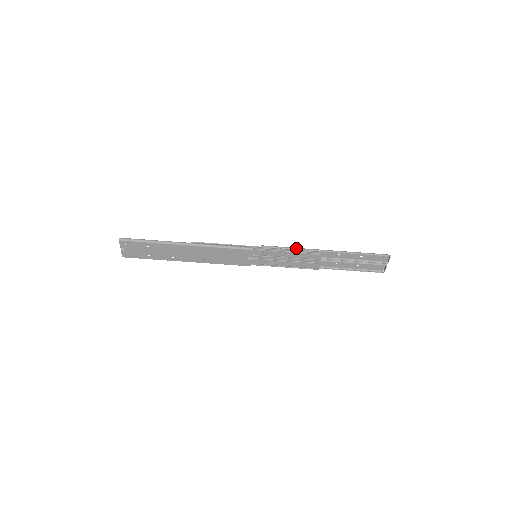
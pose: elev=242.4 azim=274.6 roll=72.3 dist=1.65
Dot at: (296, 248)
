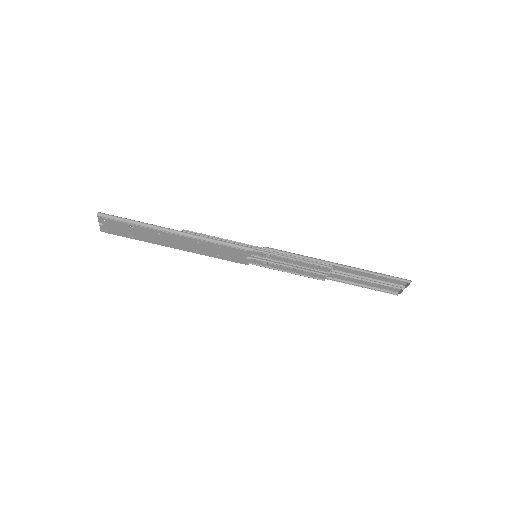
Dot at: (304, 256)
